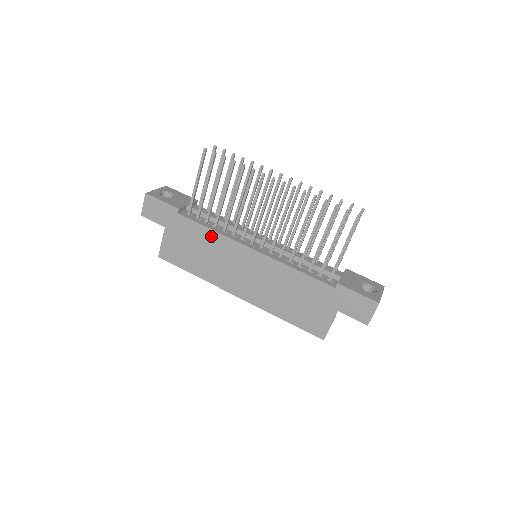
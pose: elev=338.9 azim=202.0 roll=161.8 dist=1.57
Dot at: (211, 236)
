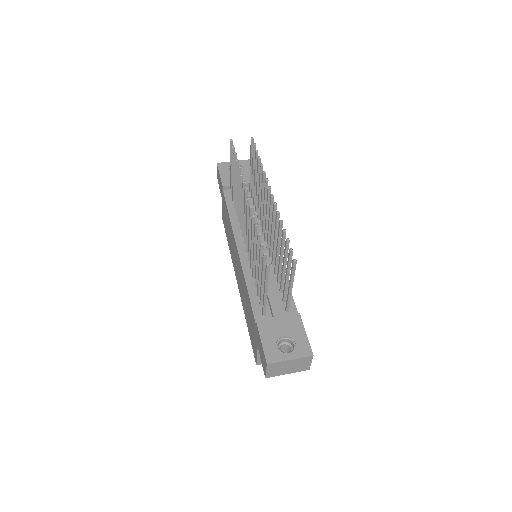
Dot at: (229, 221)
